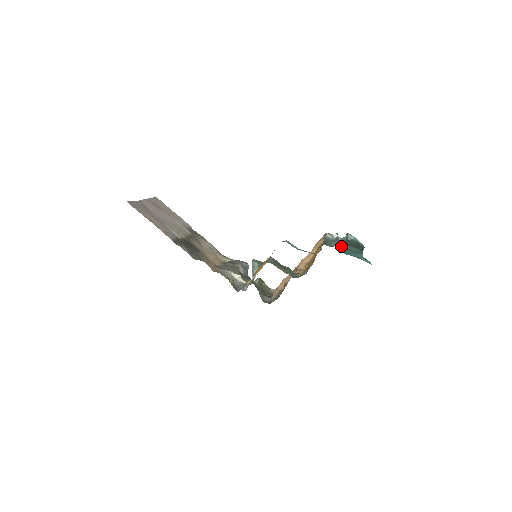
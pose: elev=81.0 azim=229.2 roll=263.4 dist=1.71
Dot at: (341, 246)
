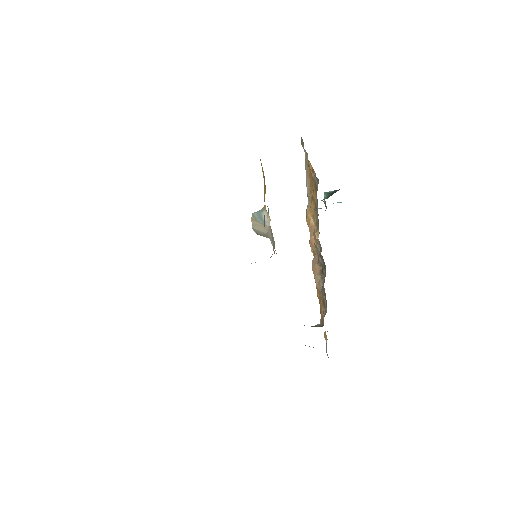
Dot at: occluded
